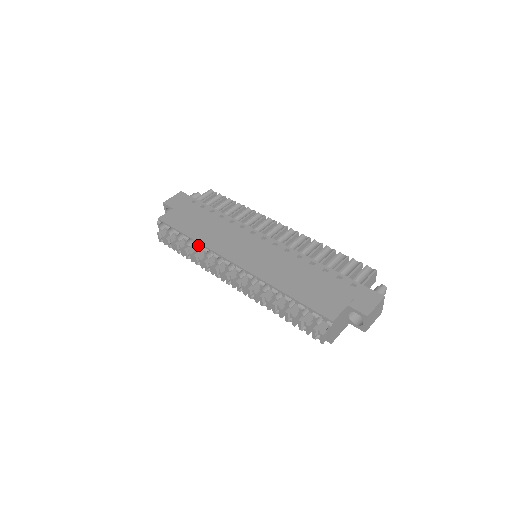
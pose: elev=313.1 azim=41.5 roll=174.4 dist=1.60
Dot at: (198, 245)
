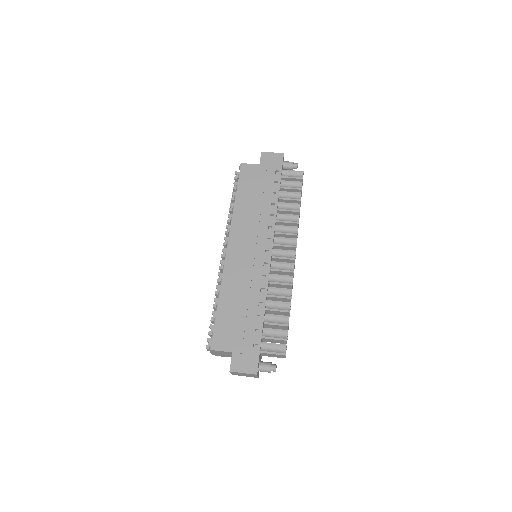
Dot at: occluded
